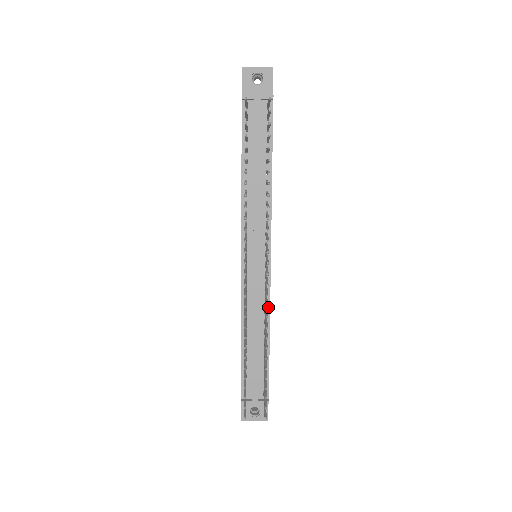
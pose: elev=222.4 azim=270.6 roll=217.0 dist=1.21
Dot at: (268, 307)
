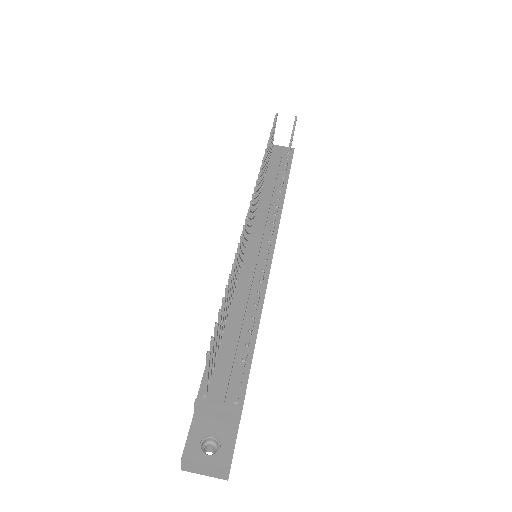
Dot at: (263, 290)
